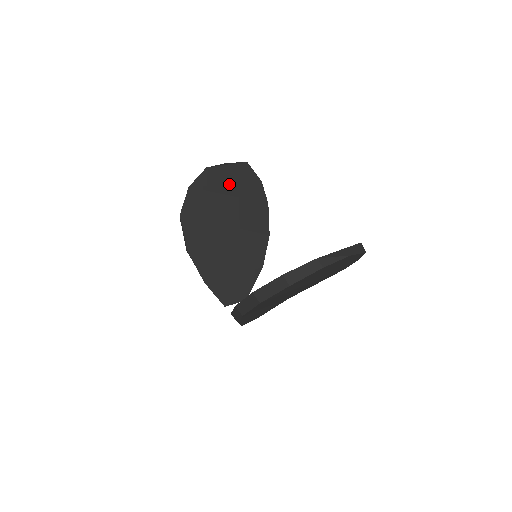
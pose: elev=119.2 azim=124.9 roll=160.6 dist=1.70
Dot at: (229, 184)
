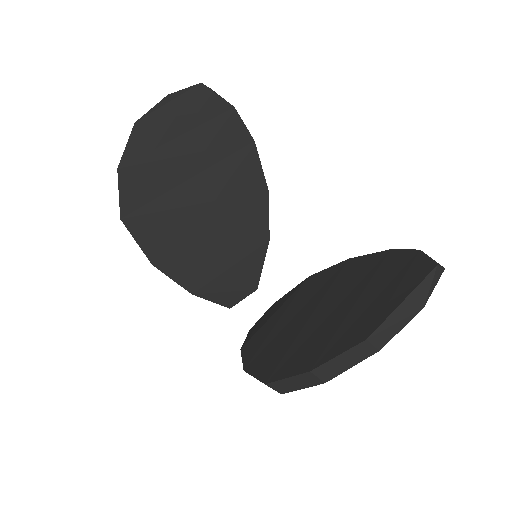
Dot at: (182, 135)
